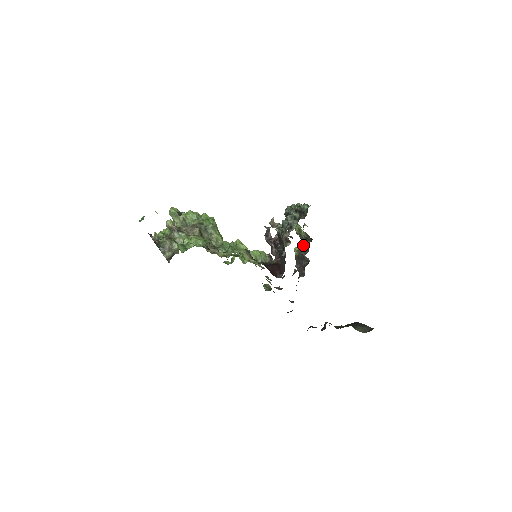
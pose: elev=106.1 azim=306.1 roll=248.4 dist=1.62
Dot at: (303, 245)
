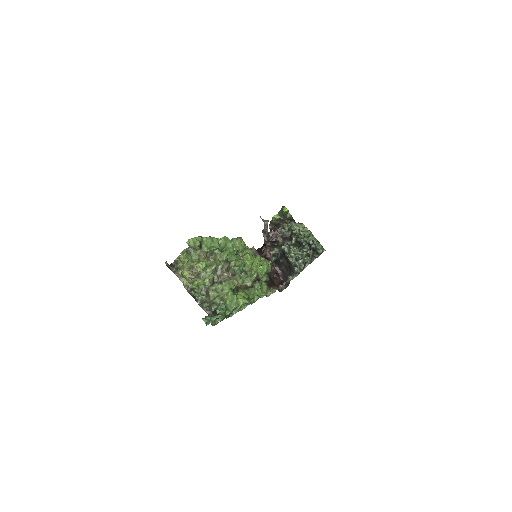
Dot at: (283, 218)
